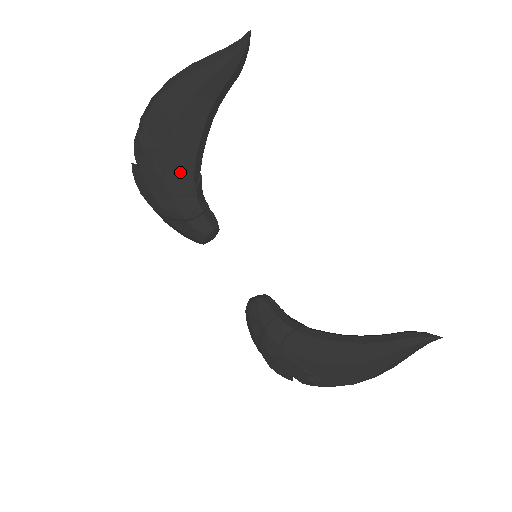
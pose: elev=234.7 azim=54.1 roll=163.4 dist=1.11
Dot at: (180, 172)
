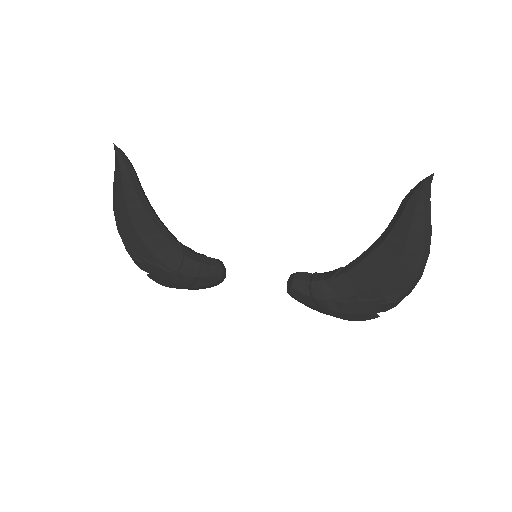
Dot at: (166, 254)
